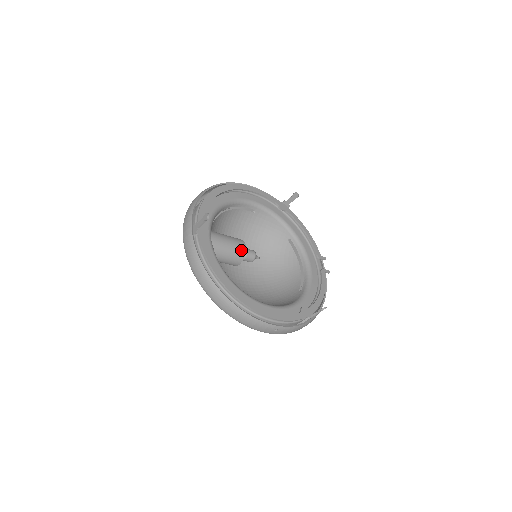
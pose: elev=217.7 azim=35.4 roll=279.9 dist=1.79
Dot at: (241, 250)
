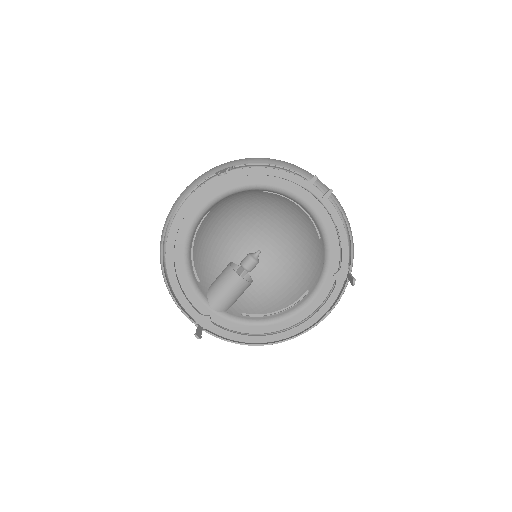
Dot at: (242, 285)
